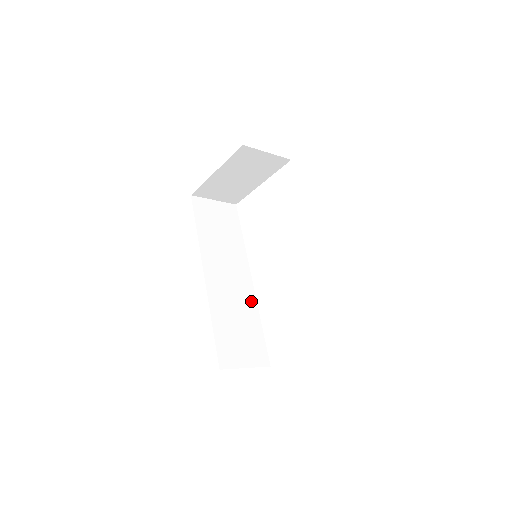
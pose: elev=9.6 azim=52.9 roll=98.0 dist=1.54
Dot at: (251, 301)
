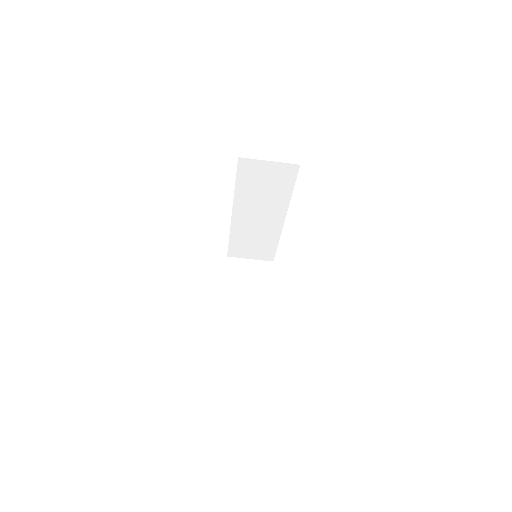
Dot at: occluded
